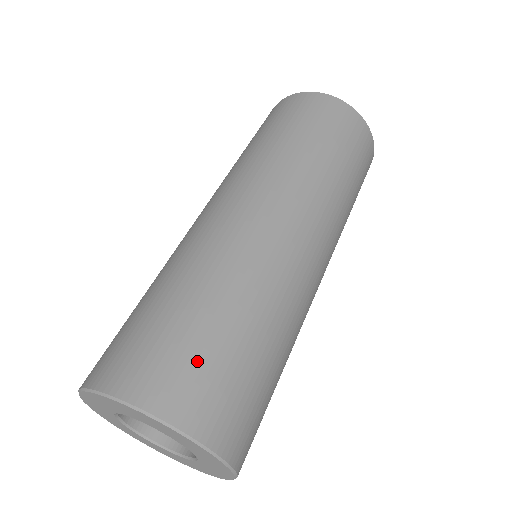
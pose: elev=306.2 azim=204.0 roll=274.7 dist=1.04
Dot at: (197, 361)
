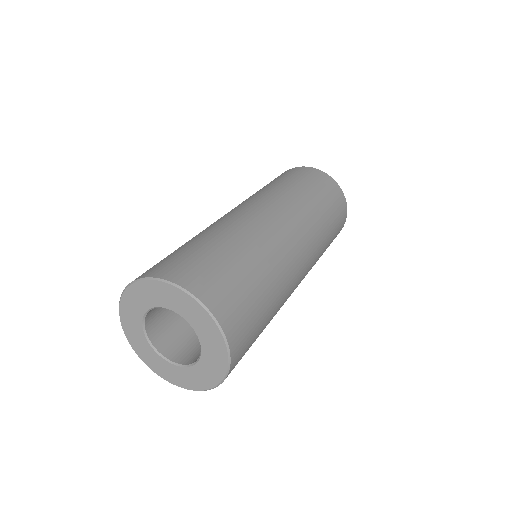
Dot at: (210, 267)
